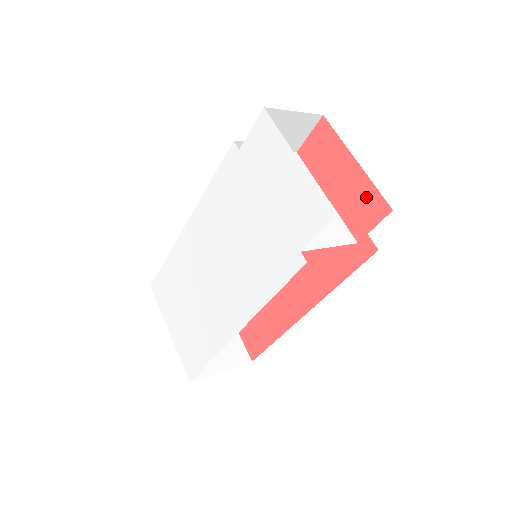
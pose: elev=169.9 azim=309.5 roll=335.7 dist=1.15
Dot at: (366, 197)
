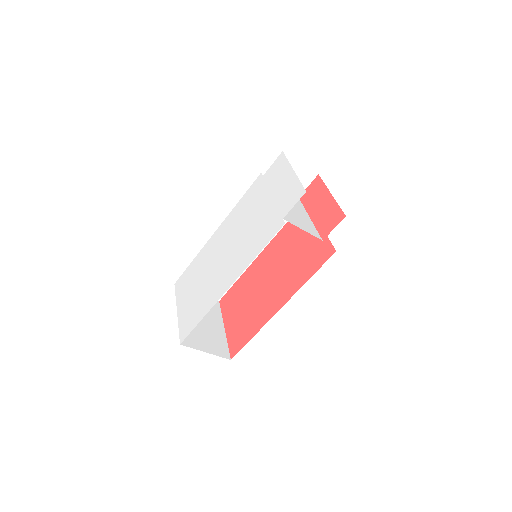
Dot at: (333, 212)
